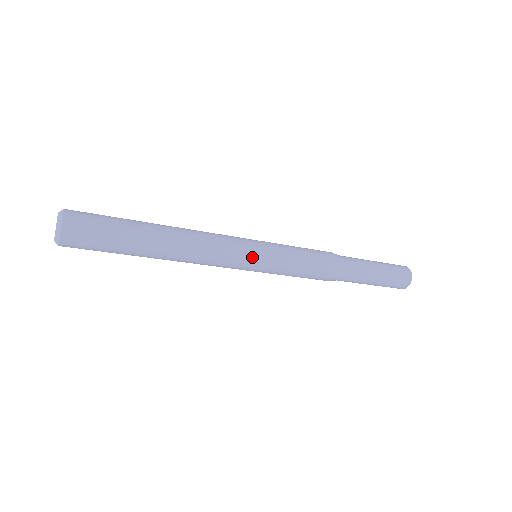
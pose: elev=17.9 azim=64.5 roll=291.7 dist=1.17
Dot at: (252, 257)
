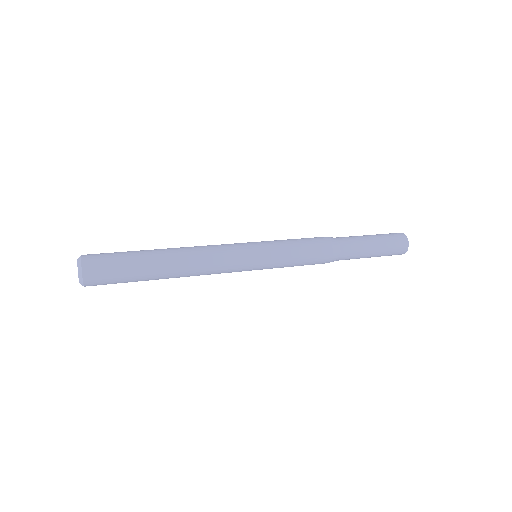
Dot at: (251, 264)
